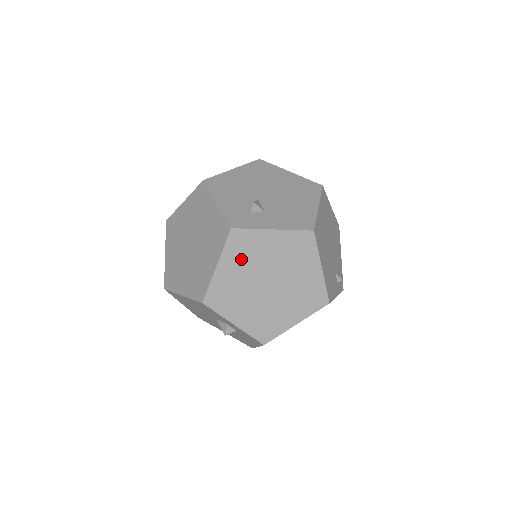
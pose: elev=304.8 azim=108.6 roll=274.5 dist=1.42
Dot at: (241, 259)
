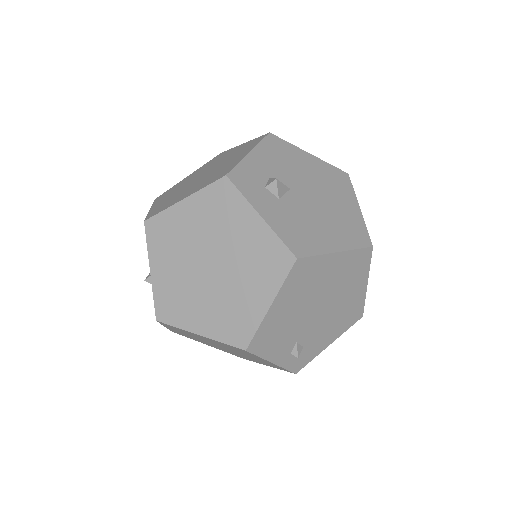
Dot at: (208, 215)
